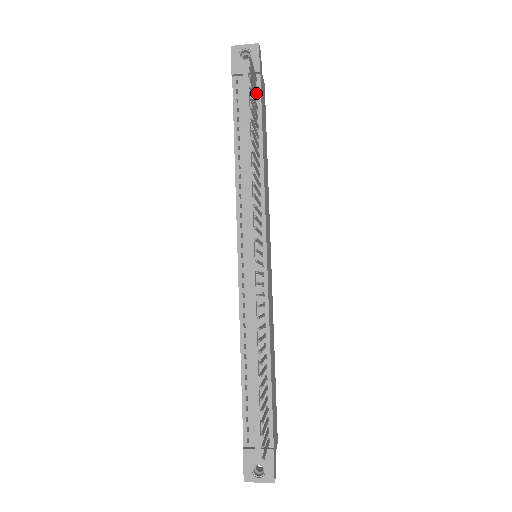
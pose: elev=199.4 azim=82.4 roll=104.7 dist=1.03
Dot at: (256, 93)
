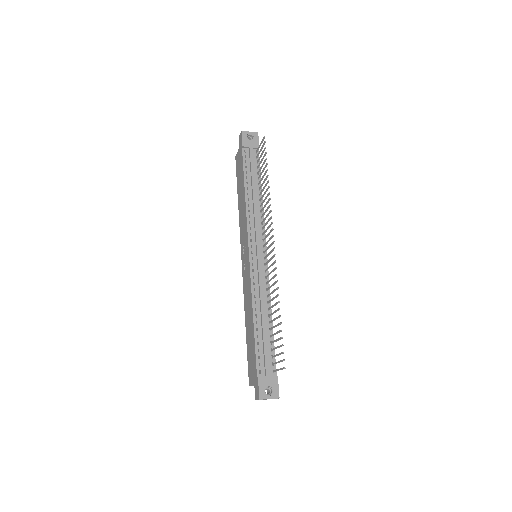
Dot at: (257, 159)
